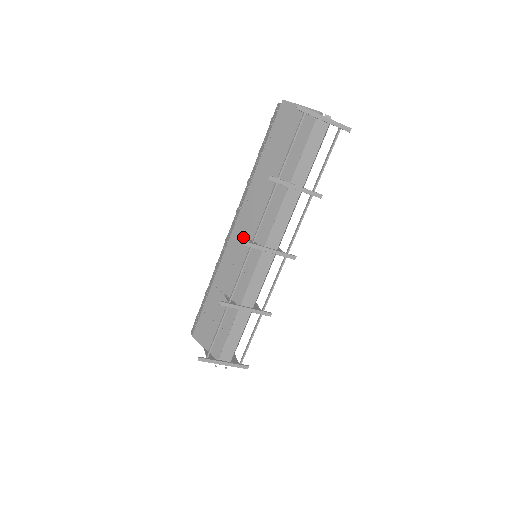
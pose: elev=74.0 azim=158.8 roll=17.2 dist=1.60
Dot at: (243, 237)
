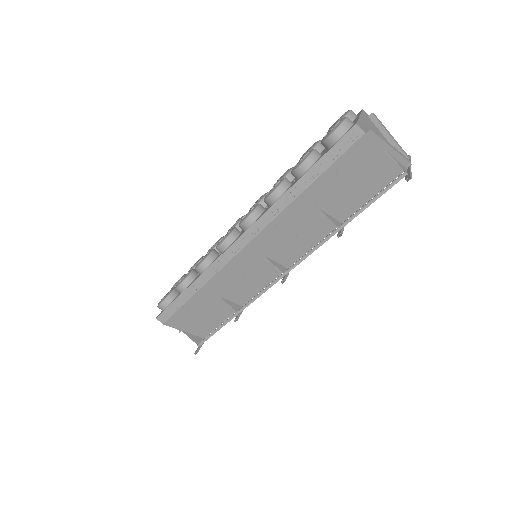
Dot at: (260, 256)
